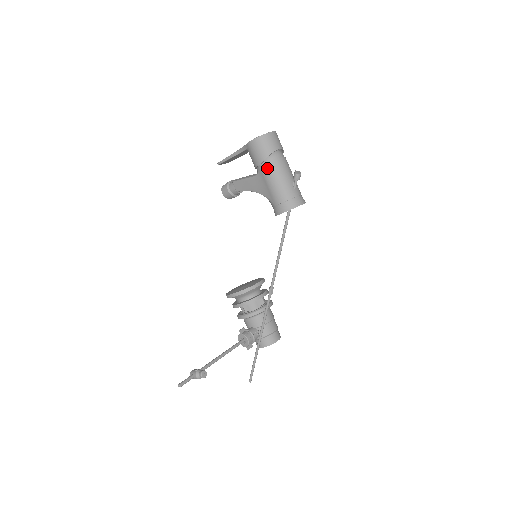
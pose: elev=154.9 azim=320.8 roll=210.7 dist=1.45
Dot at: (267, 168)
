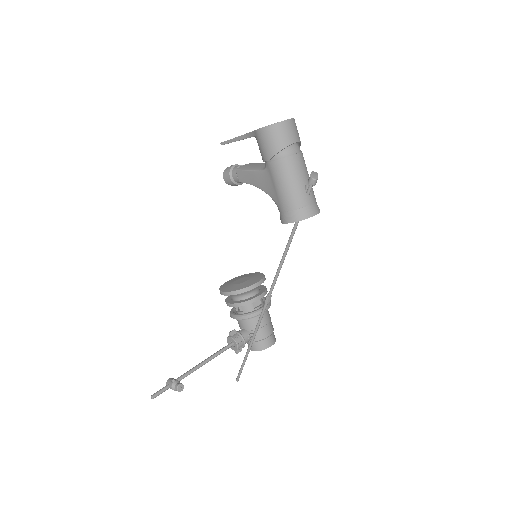
Dot at: (276, 166)
